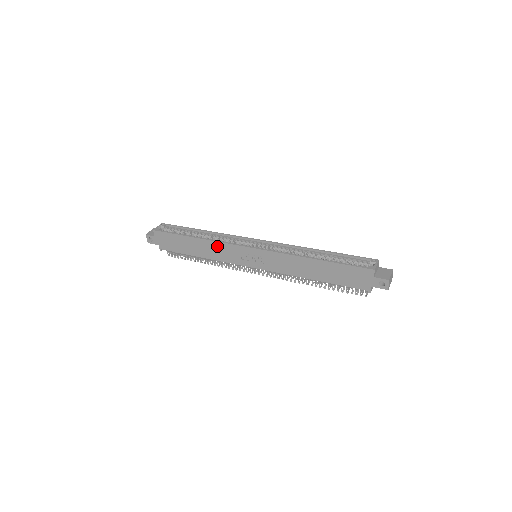
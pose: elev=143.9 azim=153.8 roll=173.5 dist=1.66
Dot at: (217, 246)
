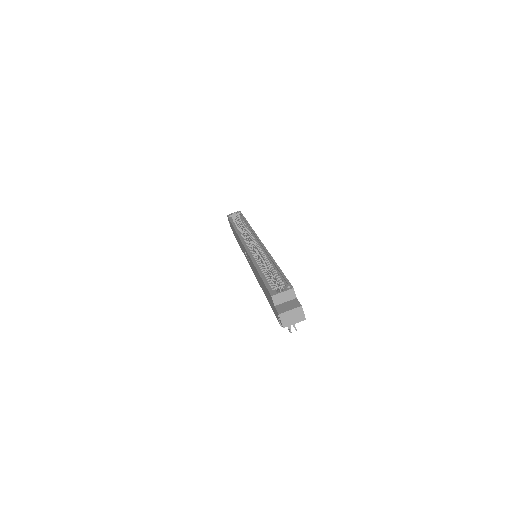
Dot at: occluded
